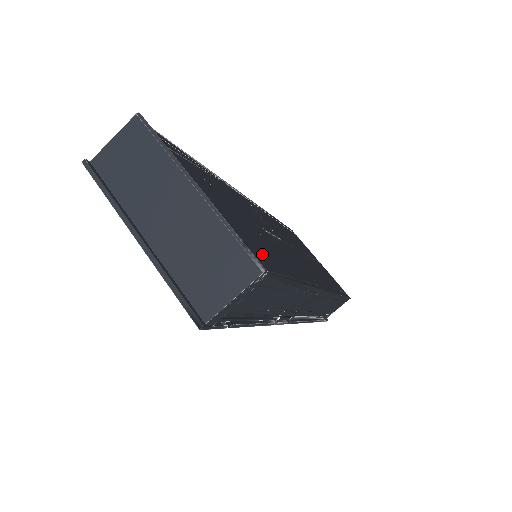
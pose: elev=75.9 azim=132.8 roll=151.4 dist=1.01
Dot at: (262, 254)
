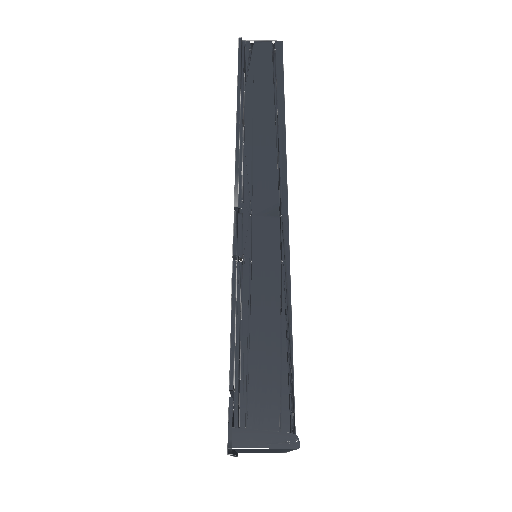
Dot at: occluded
